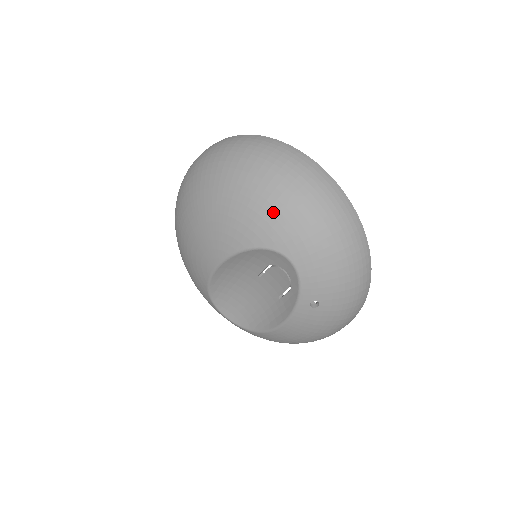
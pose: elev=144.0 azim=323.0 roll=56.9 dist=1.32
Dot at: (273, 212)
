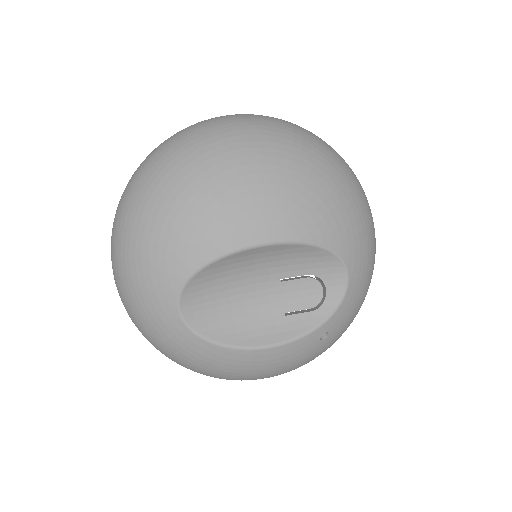
Dot at: (360, 229)
